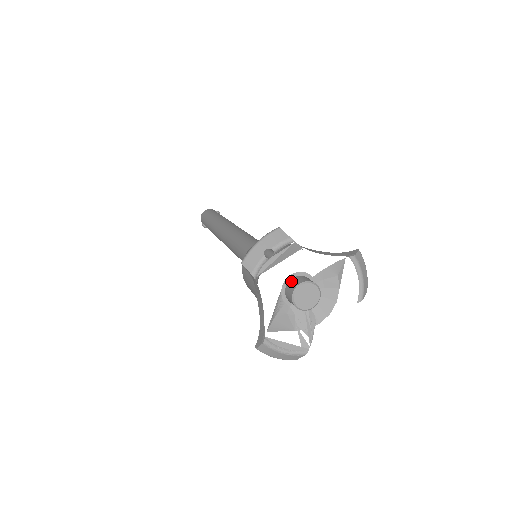
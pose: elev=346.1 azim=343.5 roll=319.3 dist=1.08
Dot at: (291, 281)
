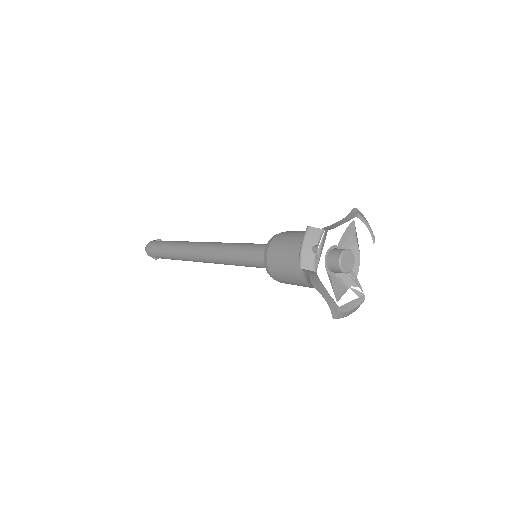
Dot at: (329, 258)
